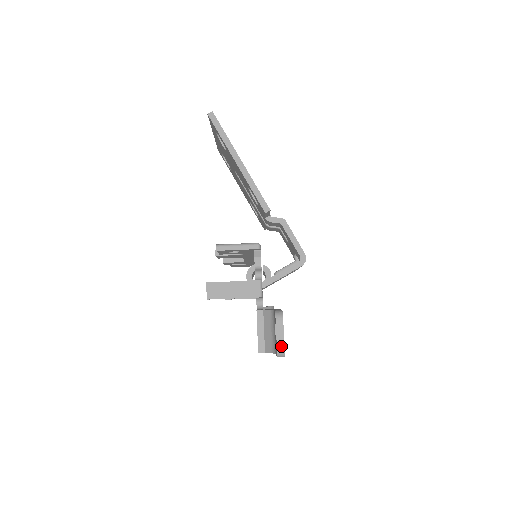
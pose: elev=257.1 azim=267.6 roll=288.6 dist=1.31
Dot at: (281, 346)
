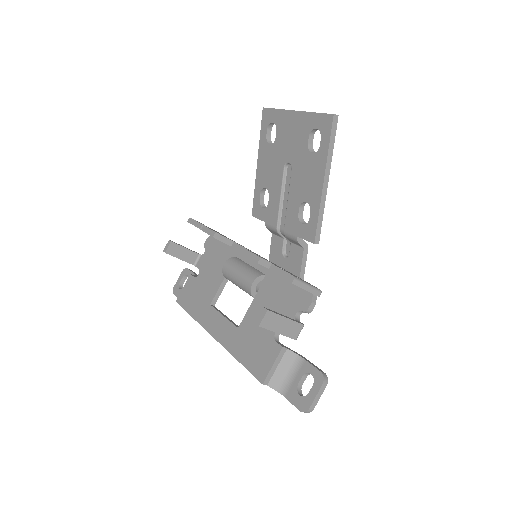
Dot at: (313, 407)
